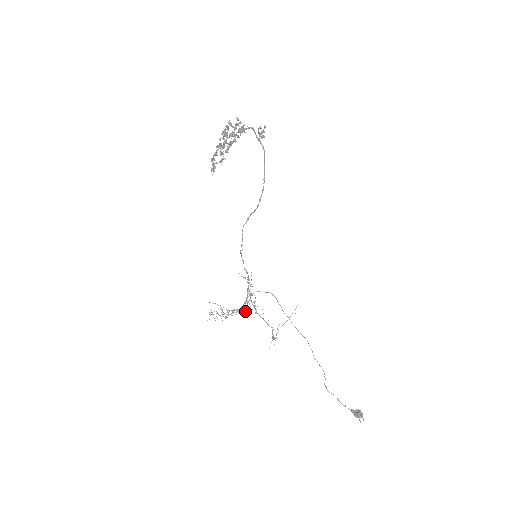
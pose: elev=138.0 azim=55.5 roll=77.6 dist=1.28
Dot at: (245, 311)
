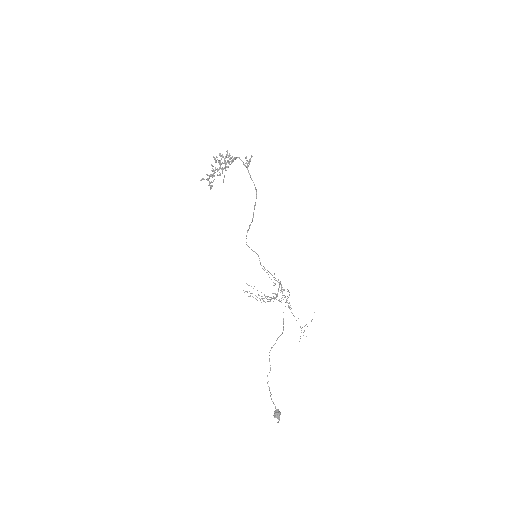
Dot at: occluded
